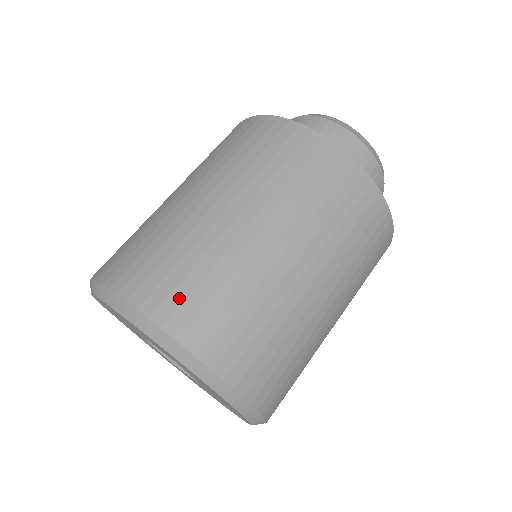
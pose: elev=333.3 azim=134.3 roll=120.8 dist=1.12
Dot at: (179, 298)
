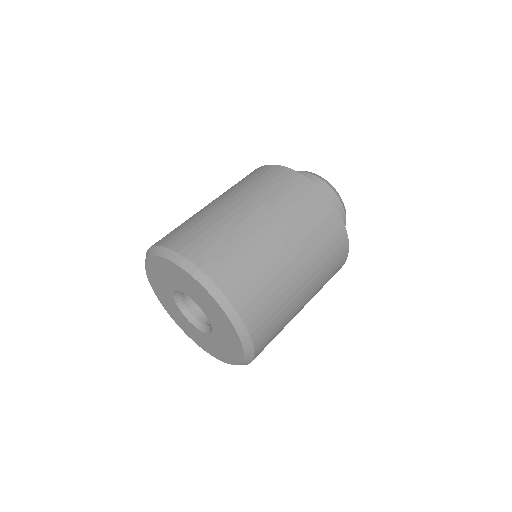
Dot at: (239, 281)
